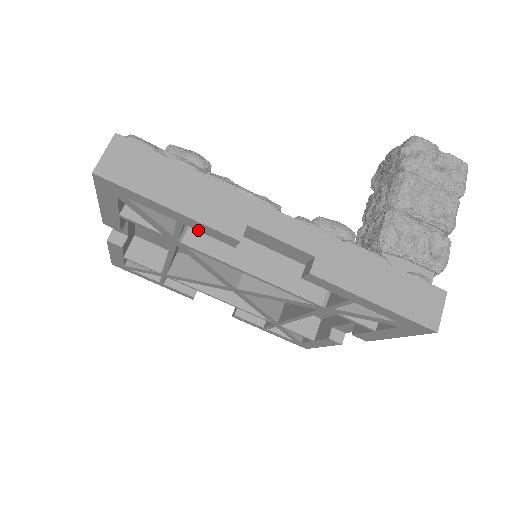
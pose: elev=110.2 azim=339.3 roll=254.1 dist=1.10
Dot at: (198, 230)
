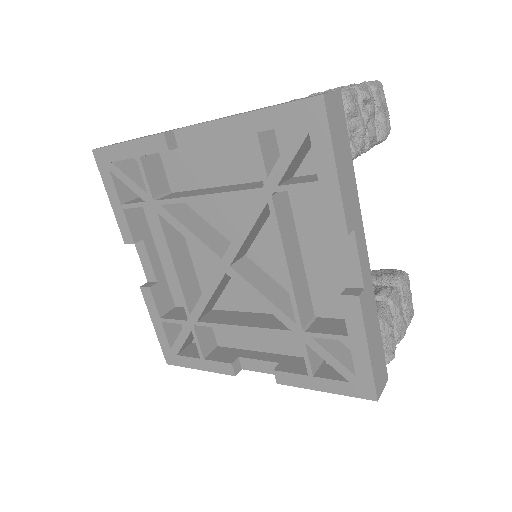
Dot at: (147, 154)
